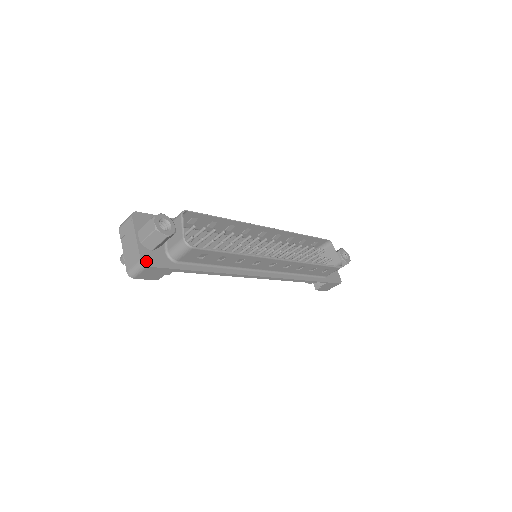
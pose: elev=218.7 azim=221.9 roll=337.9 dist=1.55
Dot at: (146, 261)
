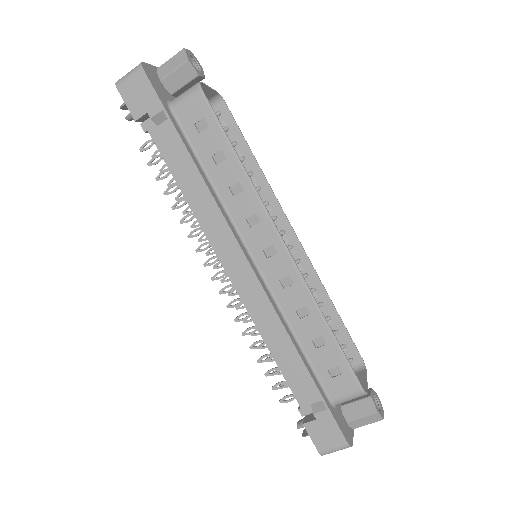
Dot at: (146, 68)
